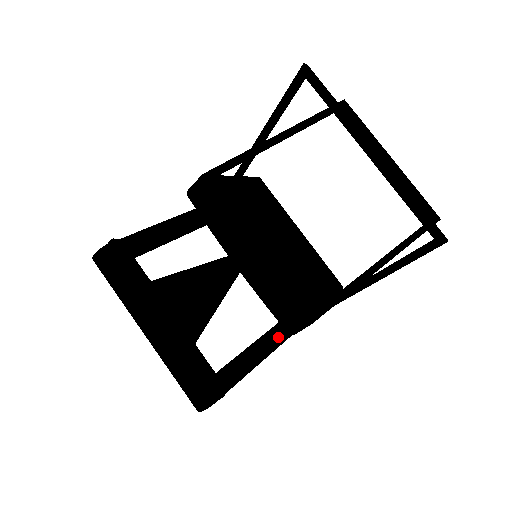
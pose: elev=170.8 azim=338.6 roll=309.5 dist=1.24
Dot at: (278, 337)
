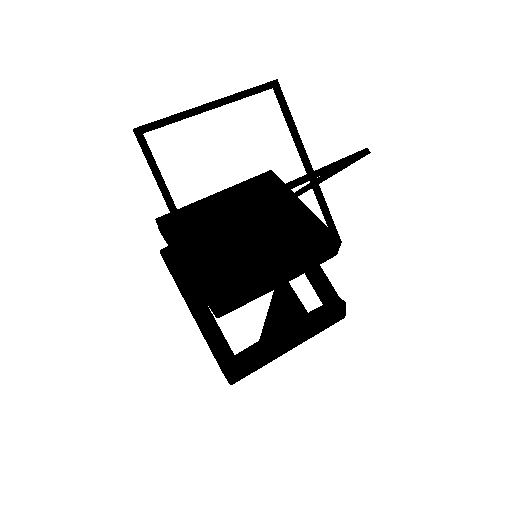
Dot at: occluded
